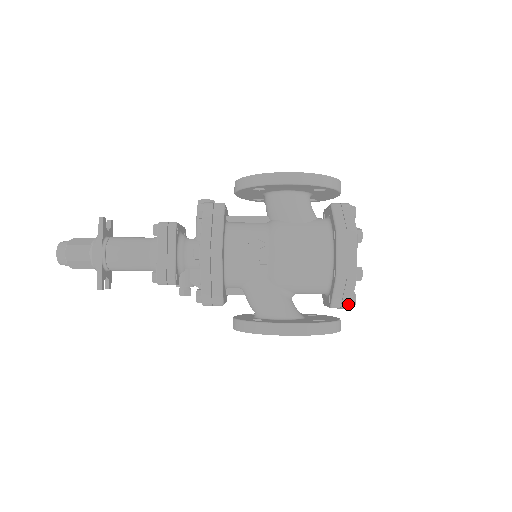
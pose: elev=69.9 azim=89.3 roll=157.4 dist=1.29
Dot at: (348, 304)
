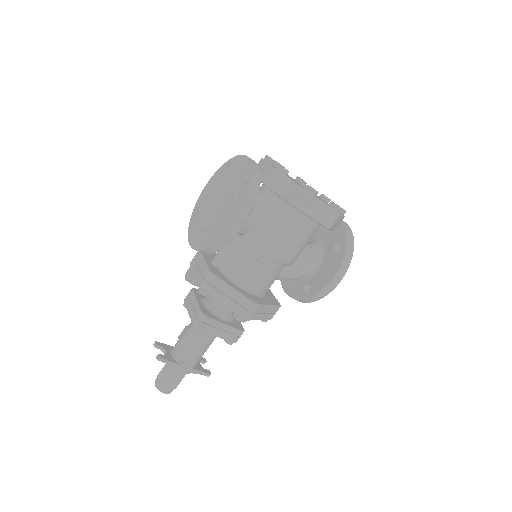
Dot at: (343, 218)
